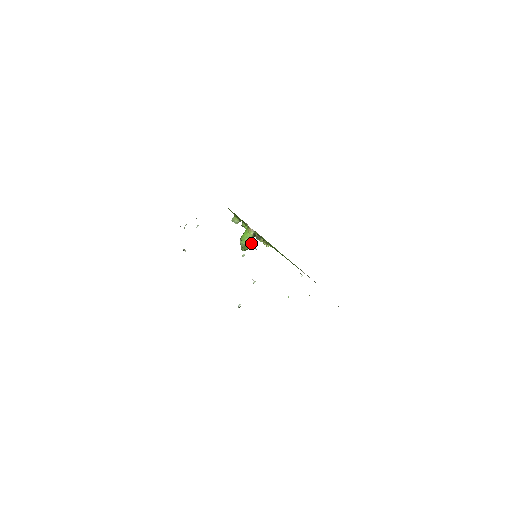
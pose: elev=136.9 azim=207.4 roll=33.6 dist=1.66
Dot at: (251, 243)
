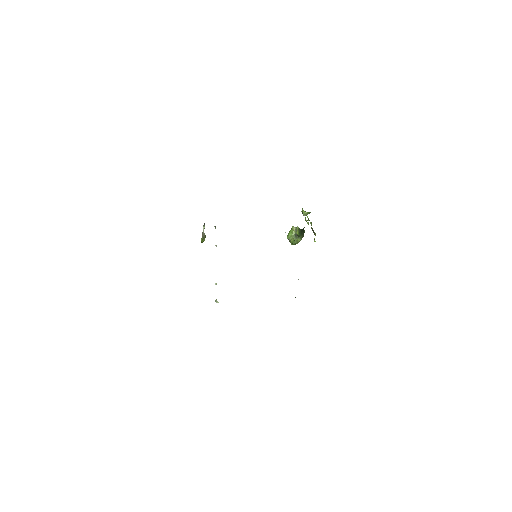
Dot at: (291, 238)
